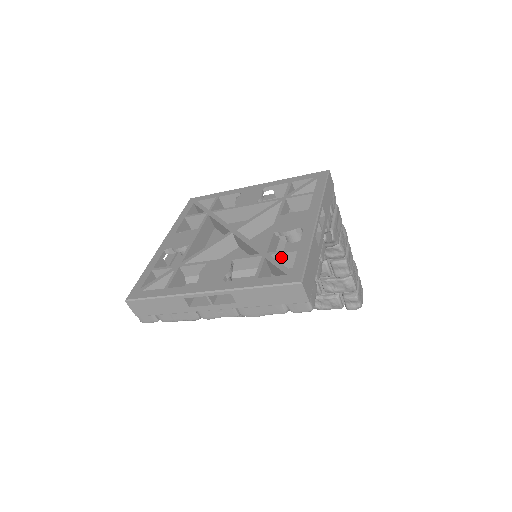
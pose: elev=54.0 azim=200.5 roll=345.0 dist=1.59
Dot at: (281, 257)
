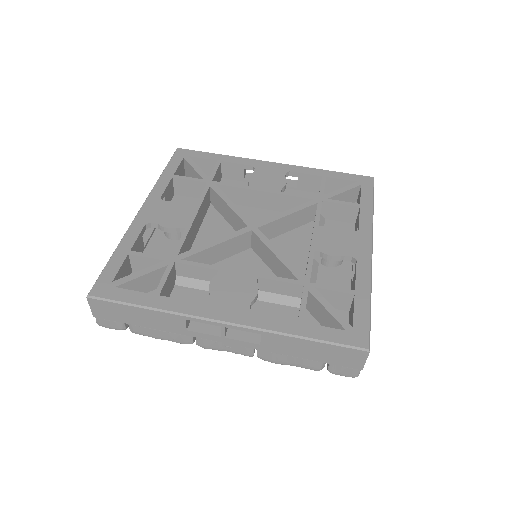
Dot at: (328, 294)
